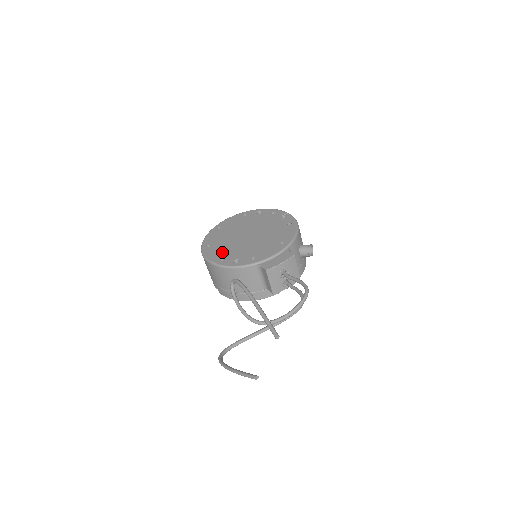
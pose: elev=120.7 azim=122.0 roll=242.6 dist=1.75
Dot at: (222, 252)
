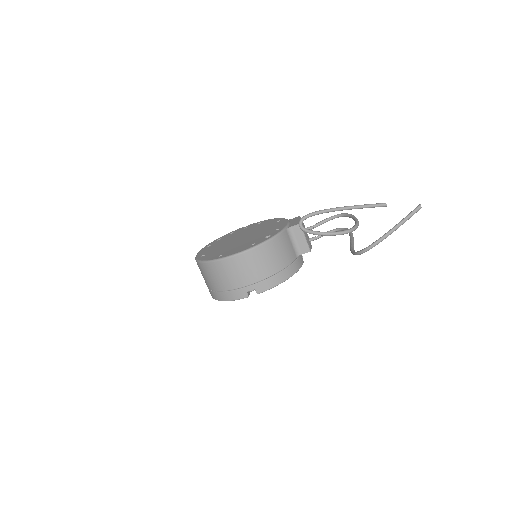
Dot at: (243, 246)
